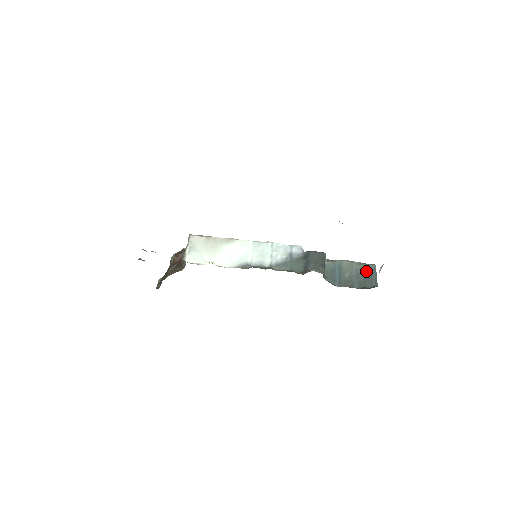
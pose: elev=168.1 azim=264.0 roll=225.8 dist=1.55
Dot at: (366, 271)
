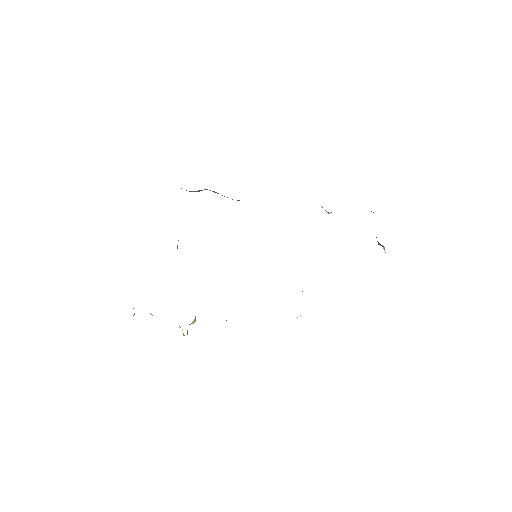
Dot at: occluded
